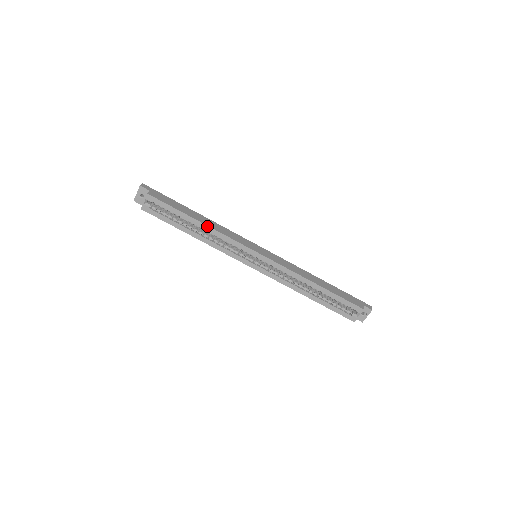
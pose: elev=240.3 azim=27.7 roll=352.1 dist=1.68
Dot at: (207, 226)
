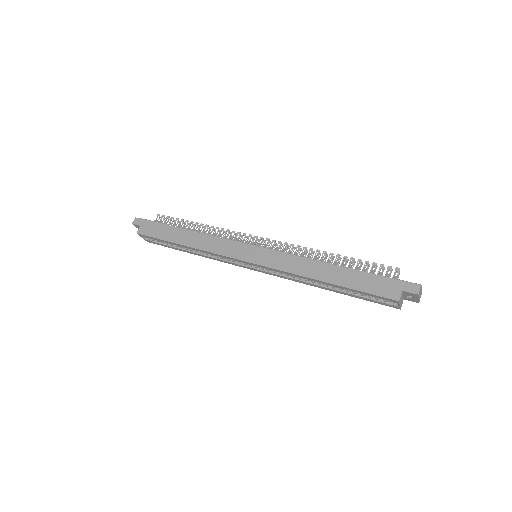
Dot at: (192, 248)
